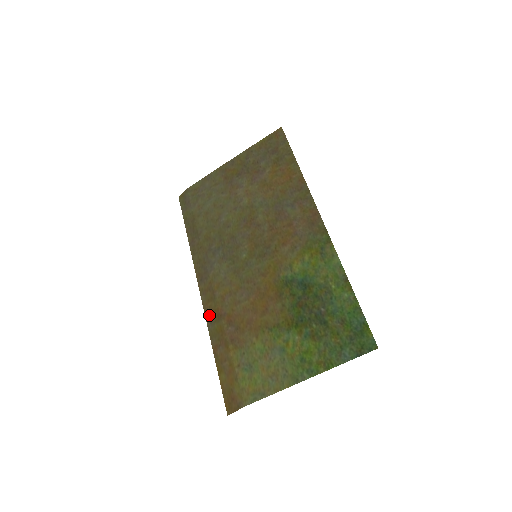
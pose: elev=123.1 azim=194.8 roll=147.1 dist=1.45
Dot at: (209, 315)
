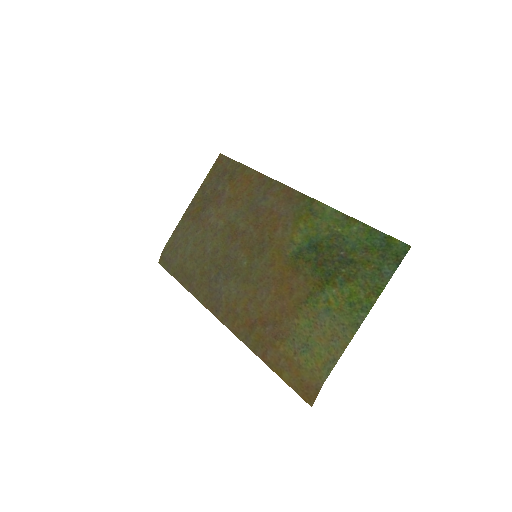
Dot at: (241, 333)
